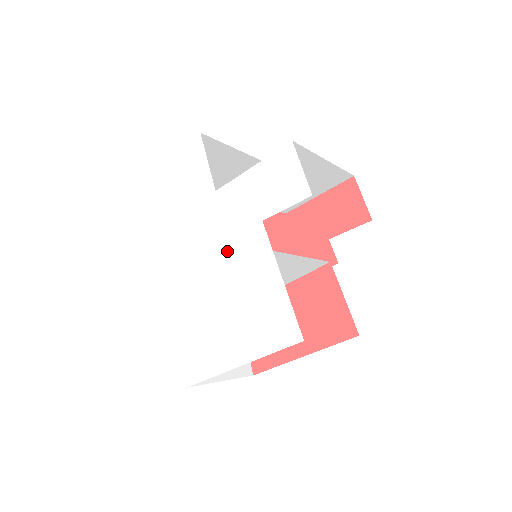
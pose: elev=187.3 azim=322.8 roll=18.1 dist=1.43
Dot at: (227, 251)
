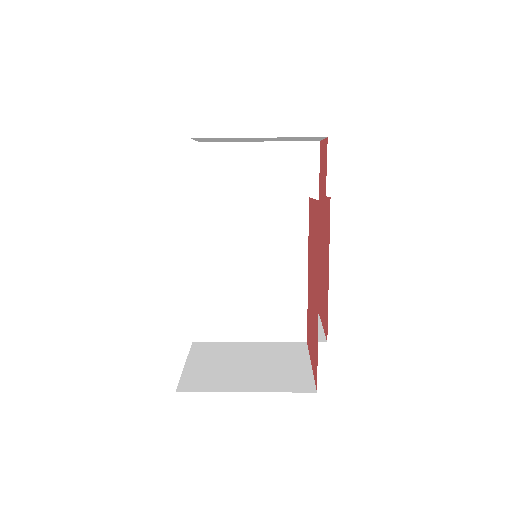
Dot at: occluded
